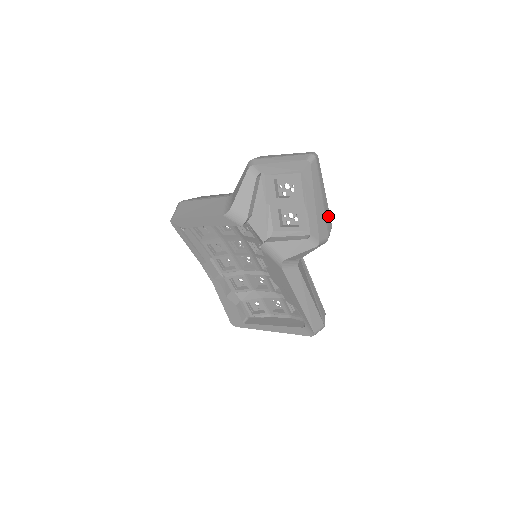
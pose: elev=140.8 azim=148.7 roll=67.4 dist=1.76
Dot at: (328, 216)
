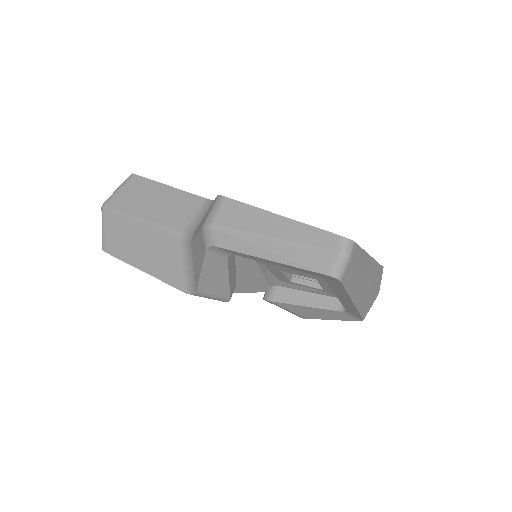
Dot at: (377, 273)
